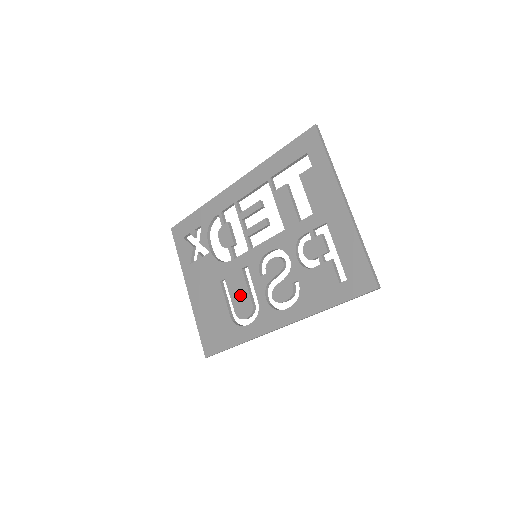
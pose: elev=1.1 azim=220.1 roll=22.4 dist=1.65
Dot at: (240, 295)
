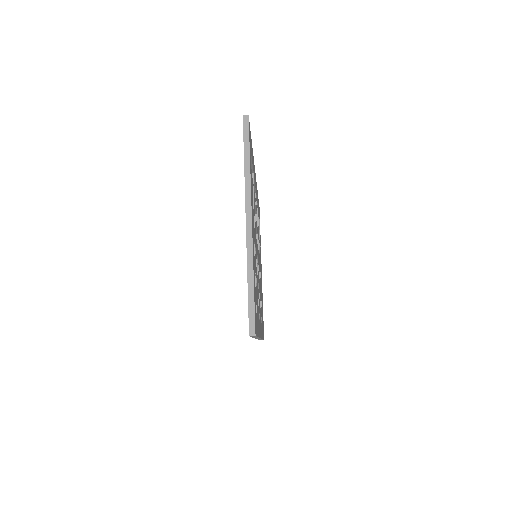
Dot at: occluded
